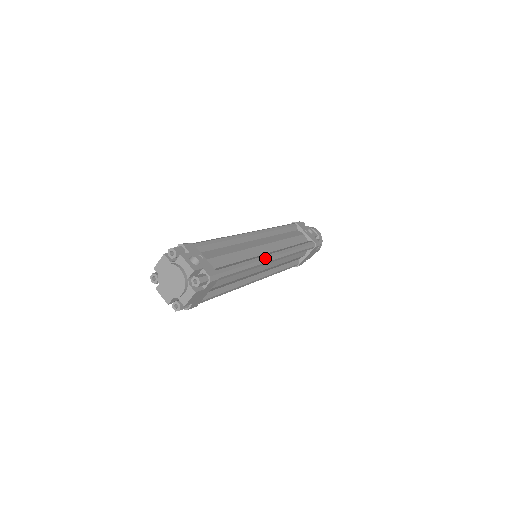
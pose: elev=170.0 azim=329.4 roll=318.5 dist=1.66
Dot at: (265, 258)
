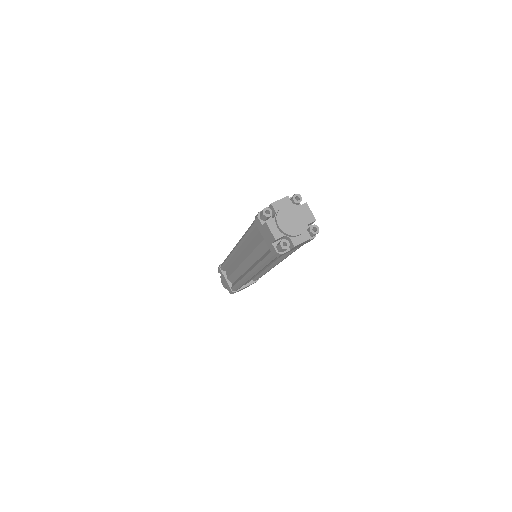
Dot at: occluded
